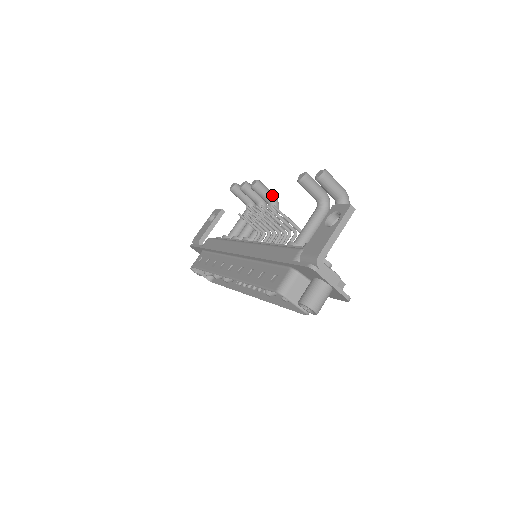
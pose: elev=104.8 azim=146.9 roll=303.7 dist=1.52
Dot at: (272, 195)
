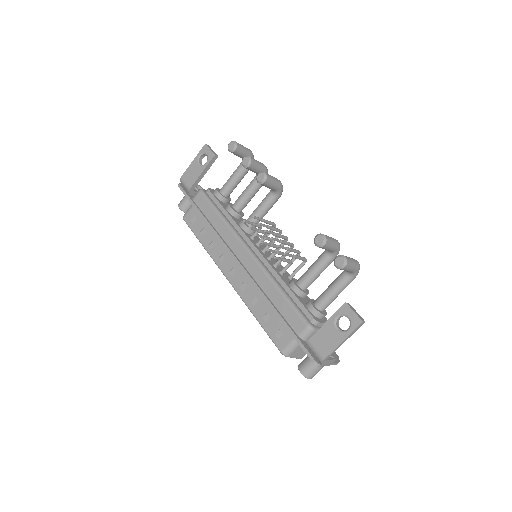
Dot at: (278, 185)
